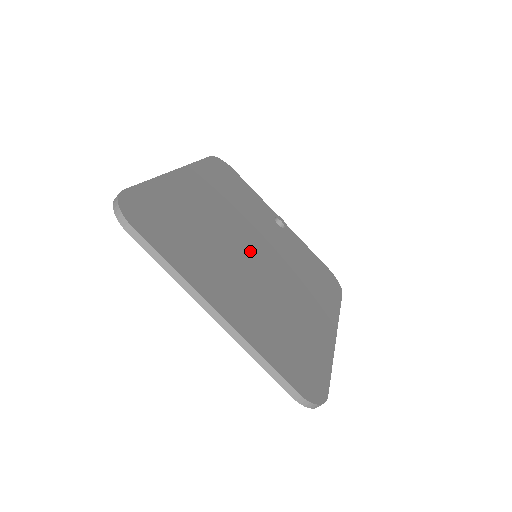
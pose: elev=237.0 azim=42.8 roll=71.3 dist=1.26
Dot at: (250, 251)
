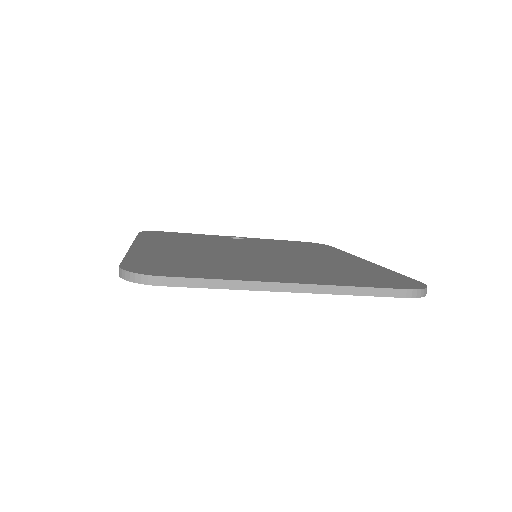
Dot at: (249, 254)
